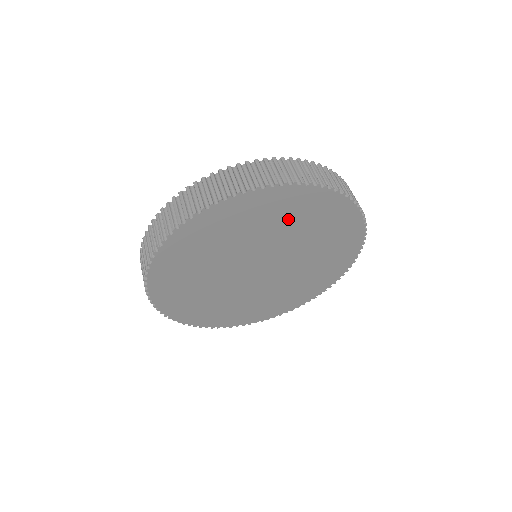
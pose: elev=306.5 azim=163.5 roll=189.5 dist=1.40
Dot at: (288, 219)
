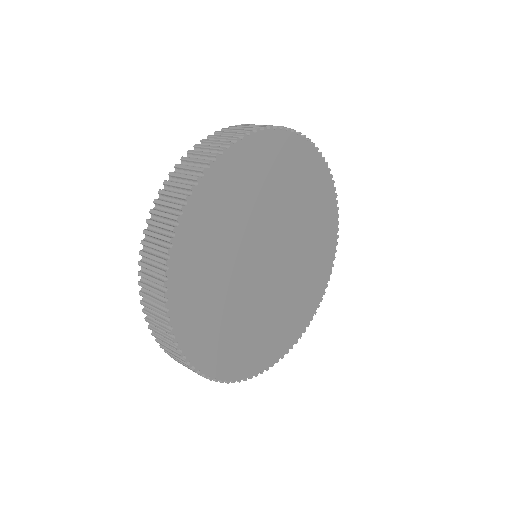
Dot at: (269, 180)
